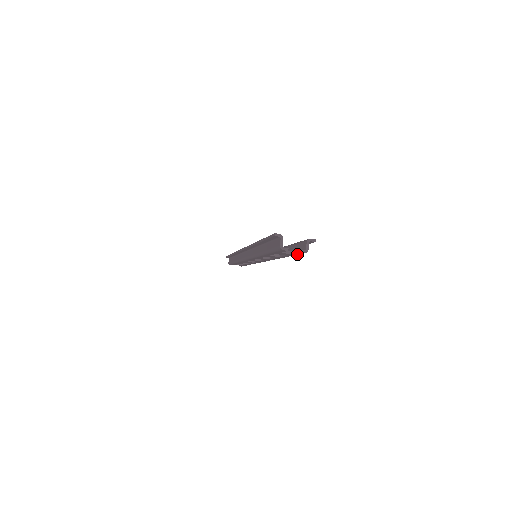
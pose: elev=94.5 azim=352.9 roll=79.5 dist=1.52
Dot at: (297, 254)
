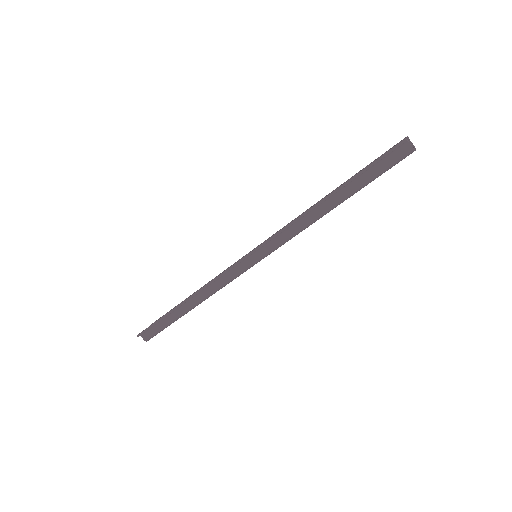
Dot at: occluded
